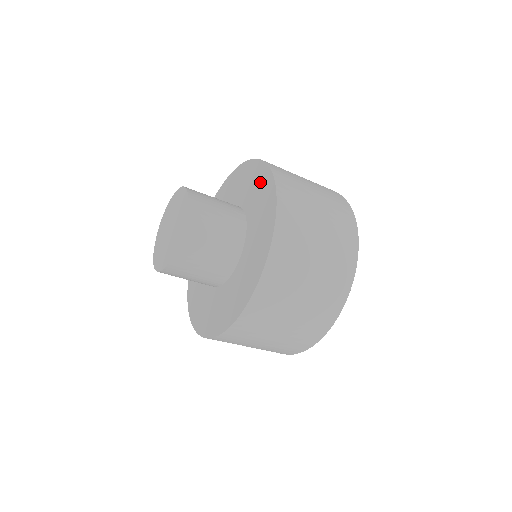
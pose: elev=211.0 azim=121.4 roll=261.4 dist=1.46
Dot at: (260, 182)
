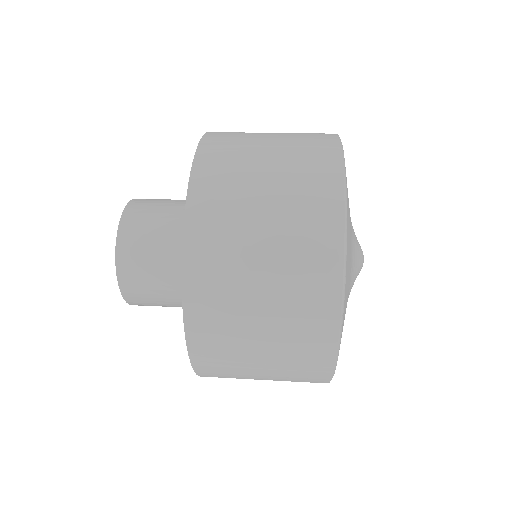
Dot at: occluded
